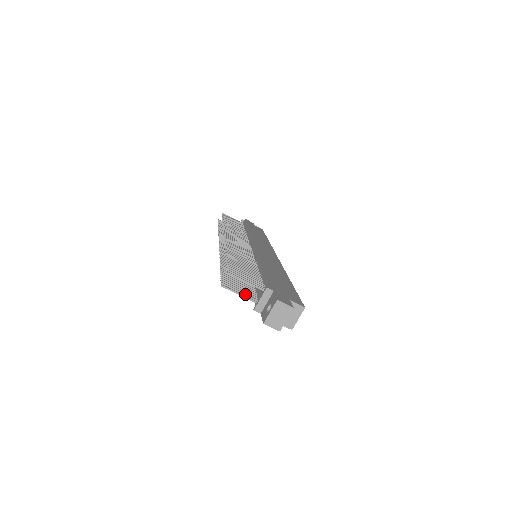
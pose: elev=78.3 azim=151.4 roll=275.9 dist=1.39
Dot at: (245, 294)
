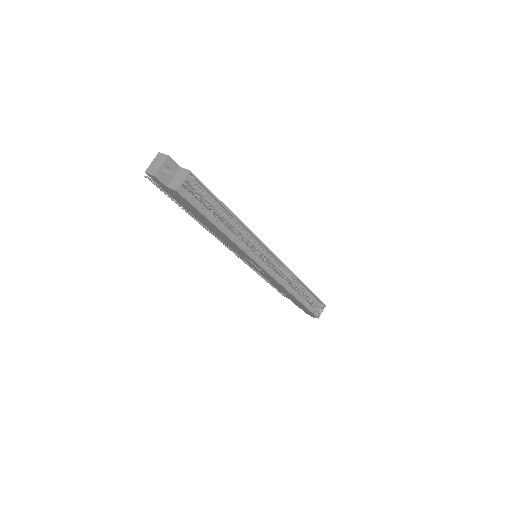
Dot at: occluded
